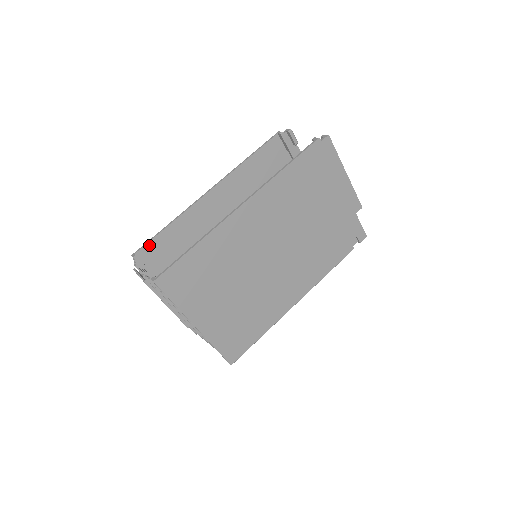
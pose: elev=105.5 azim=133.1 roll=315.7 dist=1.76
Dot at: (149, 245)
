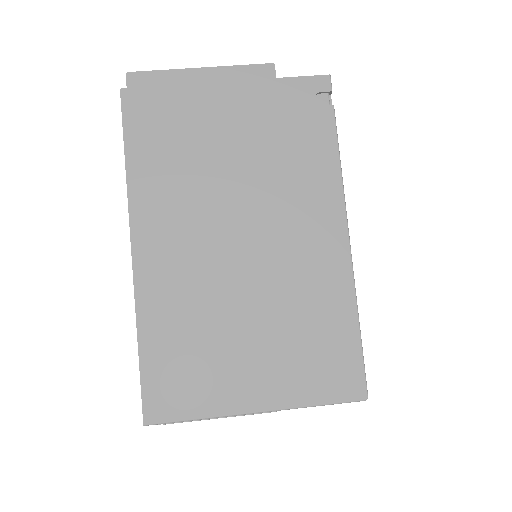
Dot at: occluded
